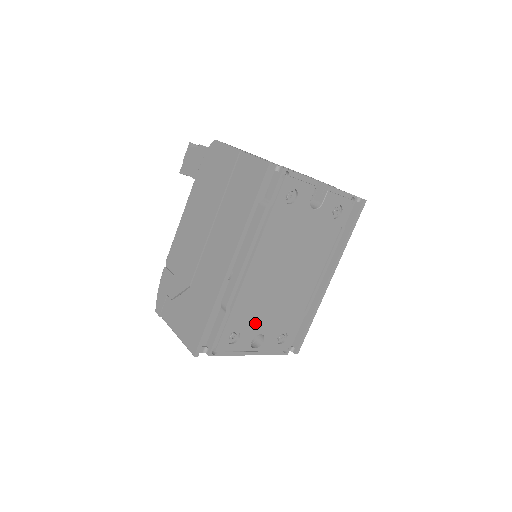
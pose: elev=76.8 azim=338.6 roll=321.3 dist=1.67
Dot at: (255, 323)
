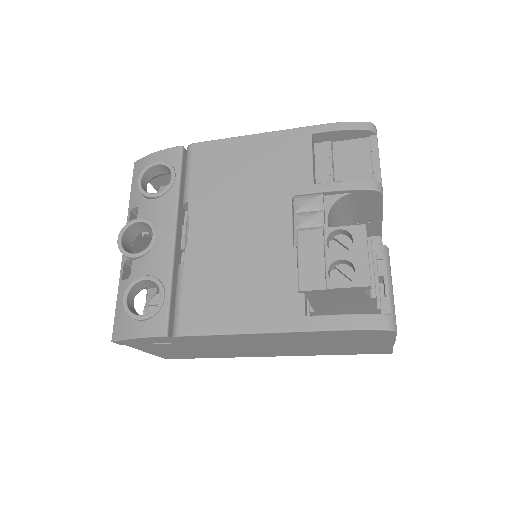
Dot at: occluded
